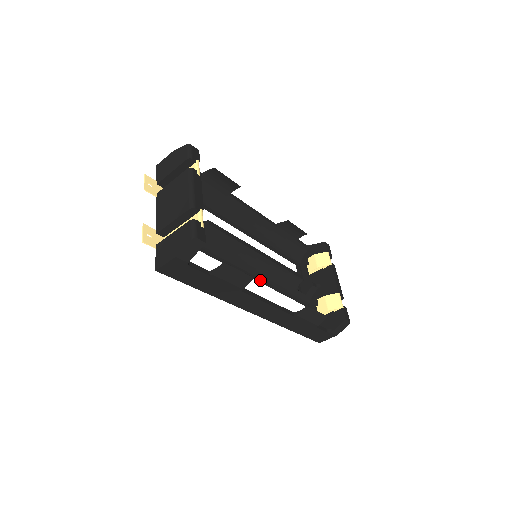
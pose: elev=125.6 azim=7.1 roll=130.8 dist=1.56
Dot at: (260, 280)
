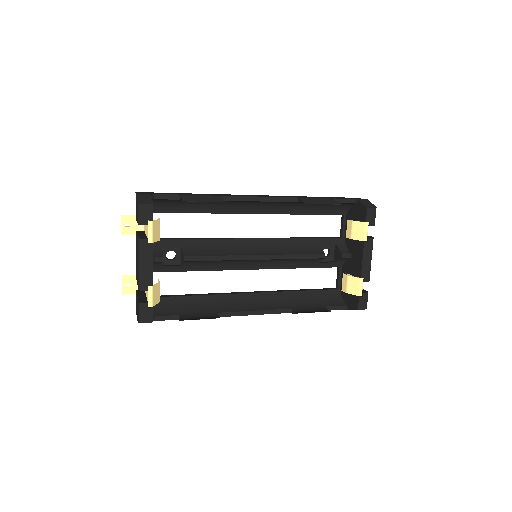
Dot at: (268, 268)
